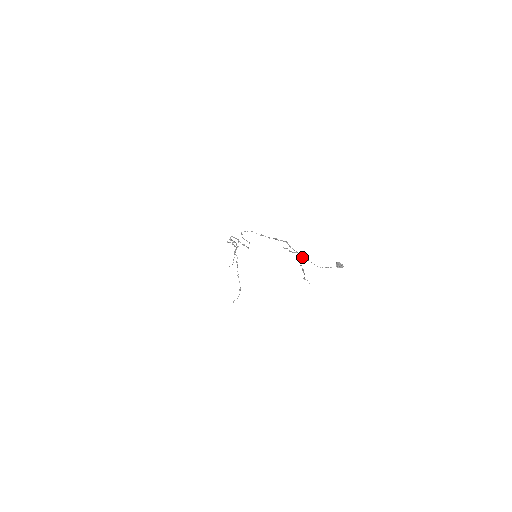
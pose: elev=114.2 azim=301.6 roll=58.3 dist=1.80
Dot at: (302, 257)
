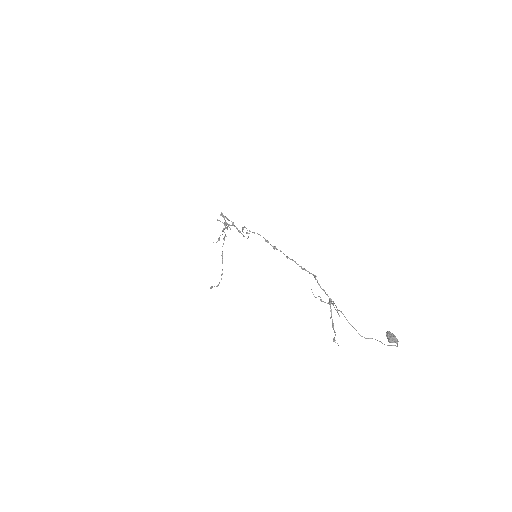
Dot at: (337, 311)
